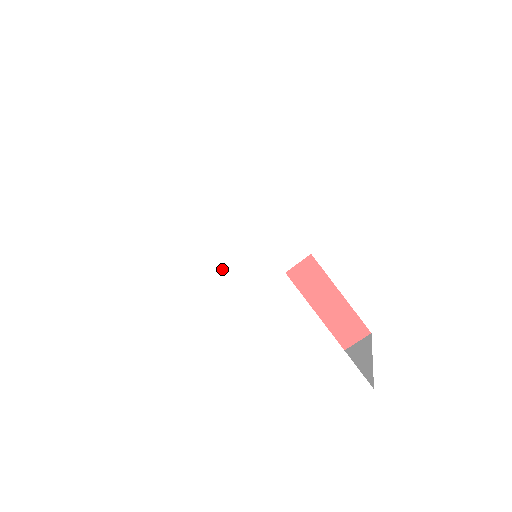
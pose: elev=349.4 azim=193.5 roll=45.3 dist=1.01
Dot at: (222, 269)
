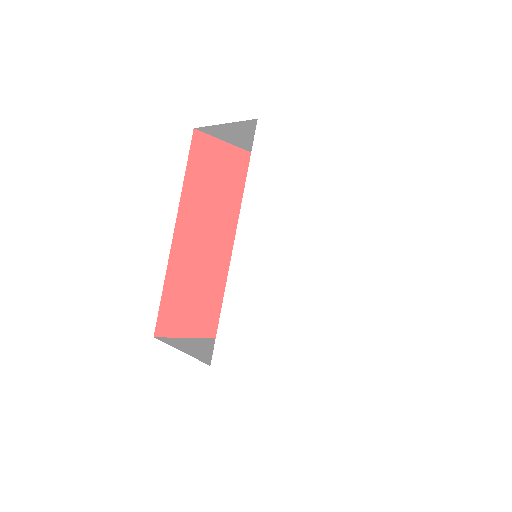
Dot at: (284, 269)
